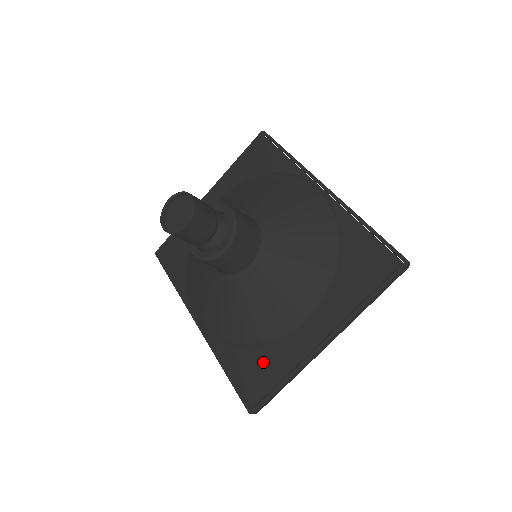
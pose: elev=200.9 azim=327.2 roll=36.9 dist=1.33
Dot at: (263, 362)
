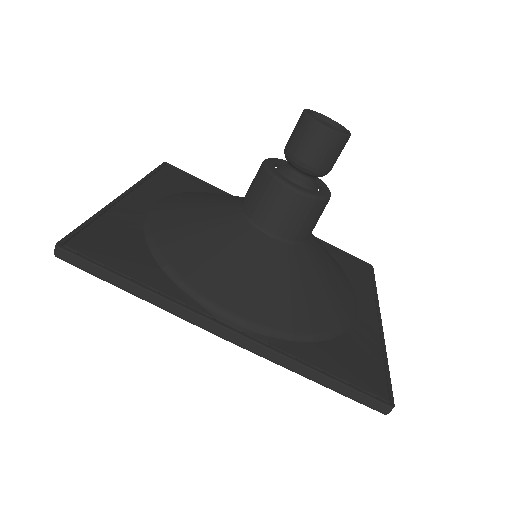
Dot at: (355, 349)
